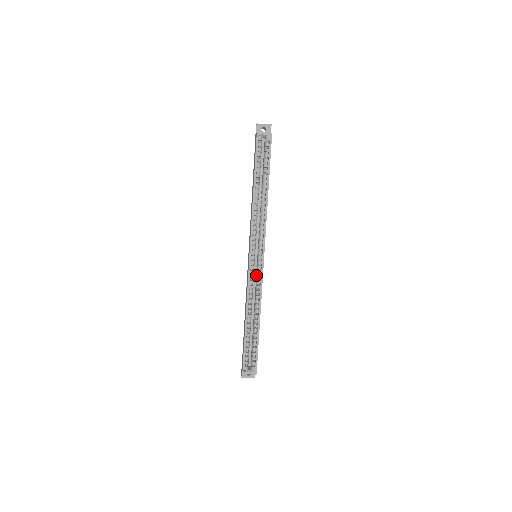
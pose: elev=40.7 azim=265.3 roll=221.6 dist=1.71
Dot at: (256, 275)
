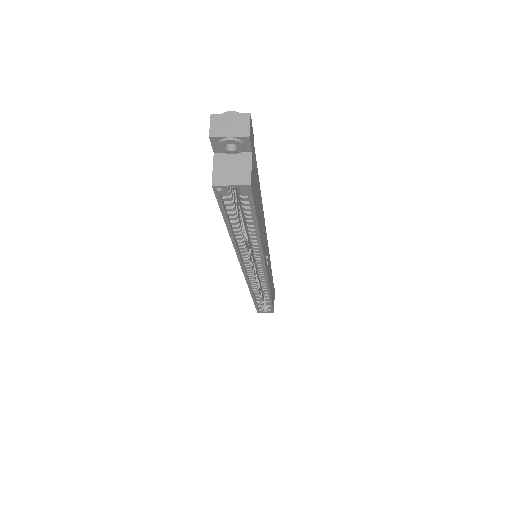
Dot at: occluded
